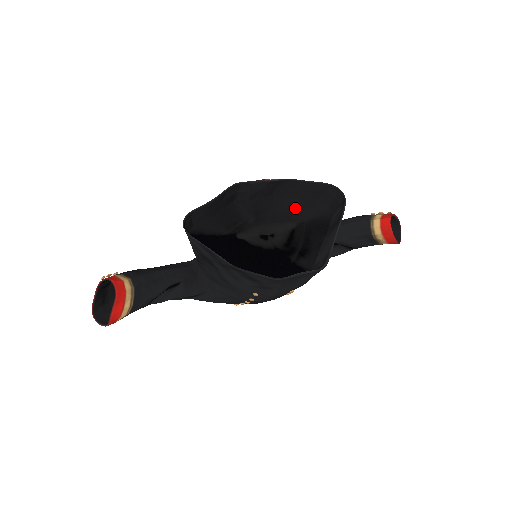
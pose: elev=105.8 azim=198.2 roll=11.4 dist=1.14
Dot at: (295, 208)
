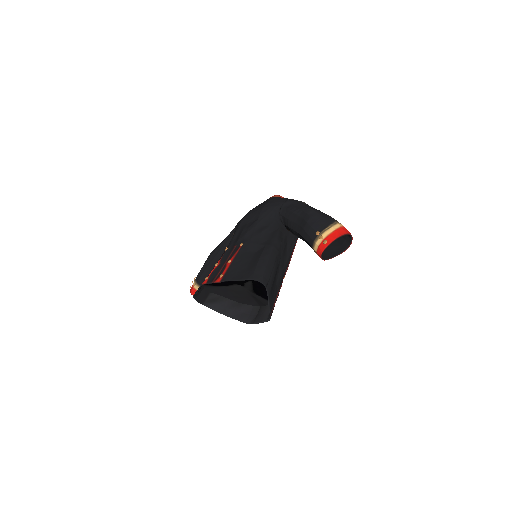
Dot at: occluded
